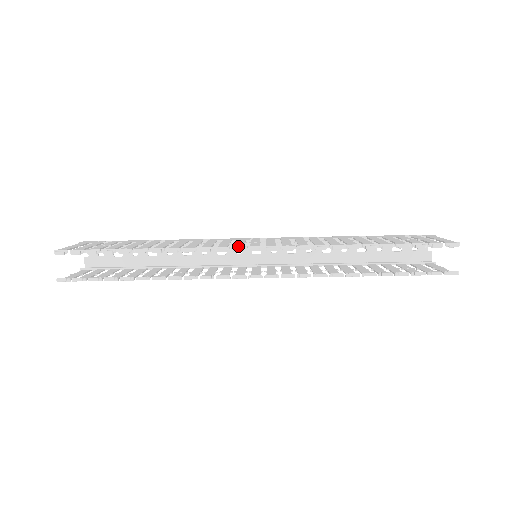
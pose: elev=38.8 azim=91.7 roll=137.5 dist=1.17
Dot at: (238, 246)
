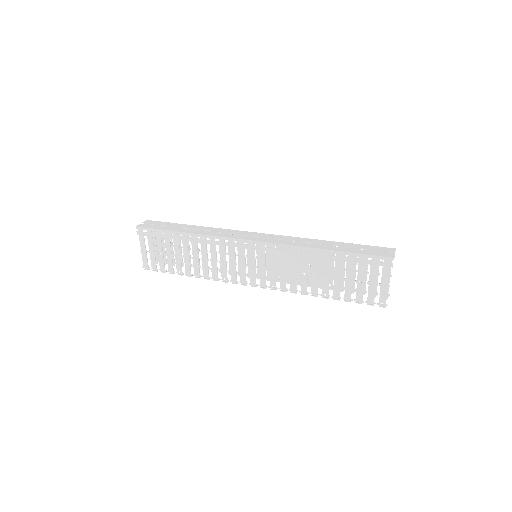
Dot at: (243, 283)
